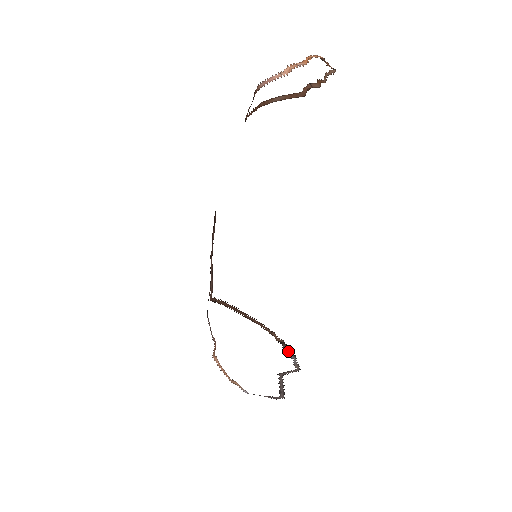
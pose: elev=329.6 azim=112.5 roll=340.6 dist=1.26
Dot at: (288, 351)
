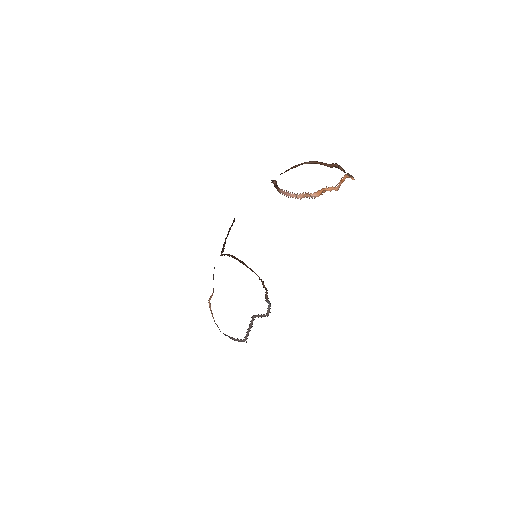
Dot at: (267, 297)
